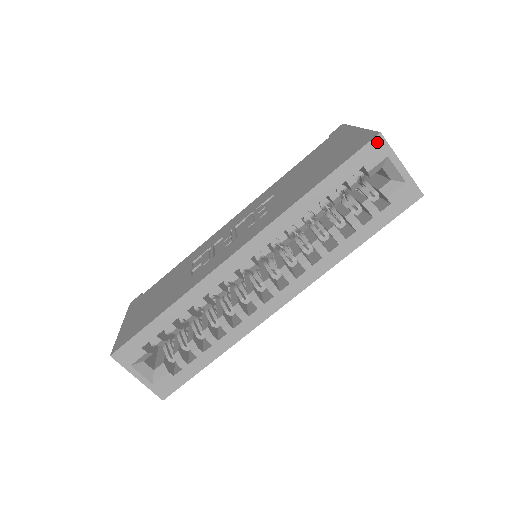
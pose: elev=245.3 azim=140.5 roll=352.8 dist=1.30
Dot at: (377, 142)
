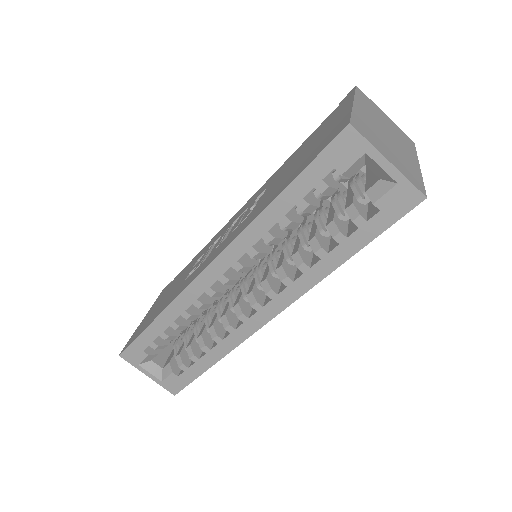
Dot at: (347, 136)
